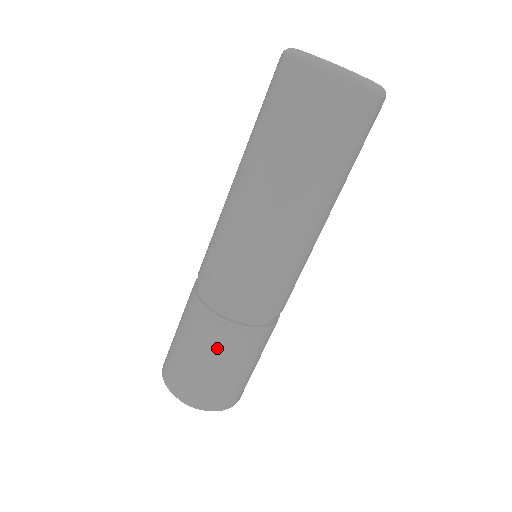
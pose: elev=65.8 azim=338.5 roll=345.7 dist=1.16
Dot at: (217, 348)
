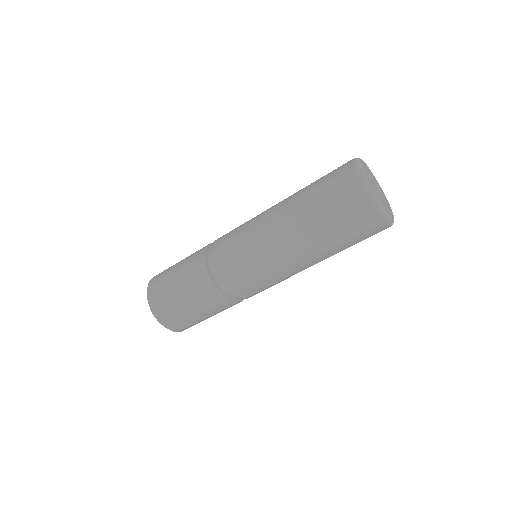
Dot at: (216, 311)
